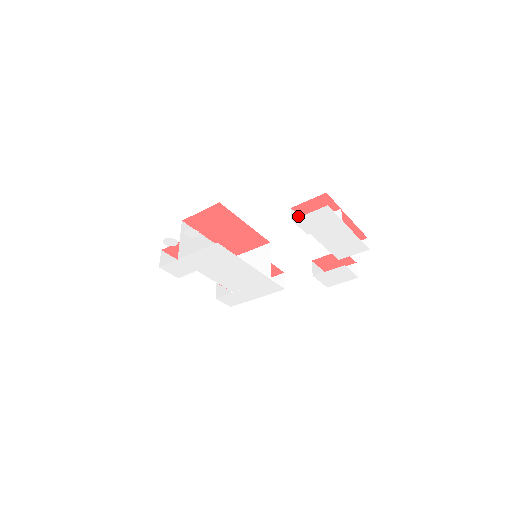
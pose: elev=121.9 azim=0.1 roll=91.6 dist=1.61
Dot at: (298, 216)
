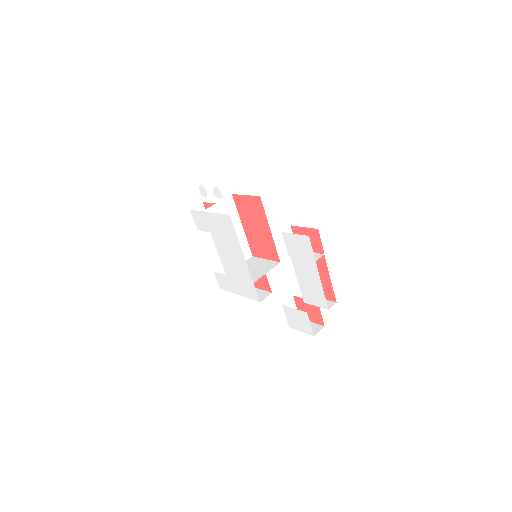
Dot at: occluded
